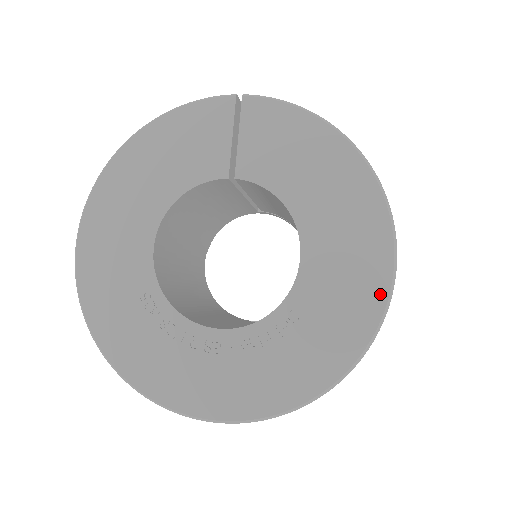
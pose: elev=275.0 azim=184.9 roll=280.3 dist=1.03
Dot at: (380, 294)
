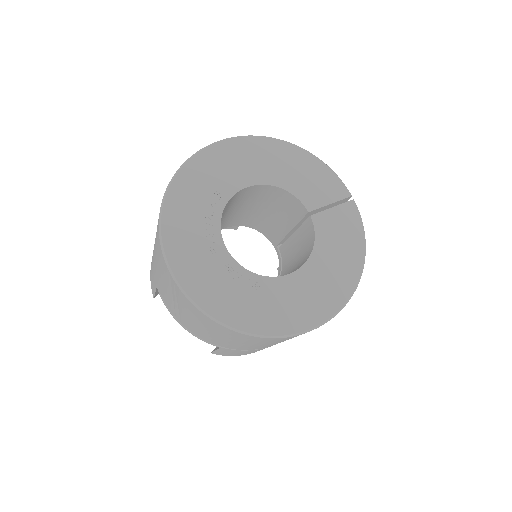
Dot at: (297, 327)
